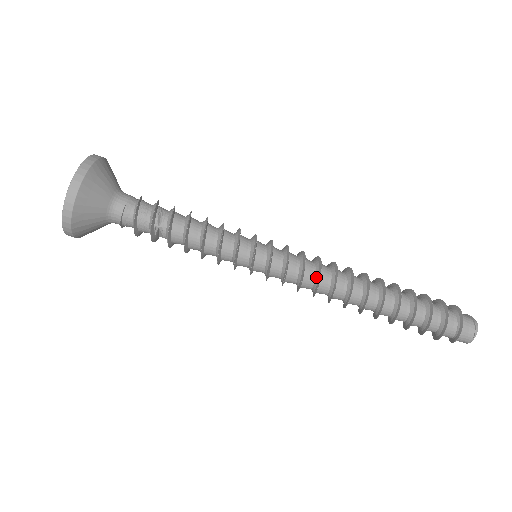
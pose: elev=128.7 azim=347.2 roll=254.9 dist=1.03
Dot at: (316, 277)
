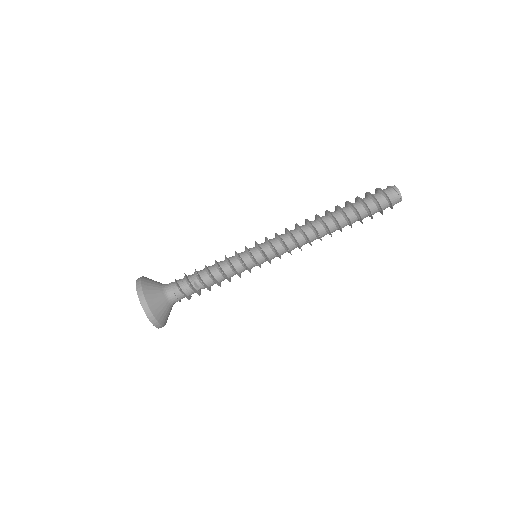
Dot at: (295, 244)
